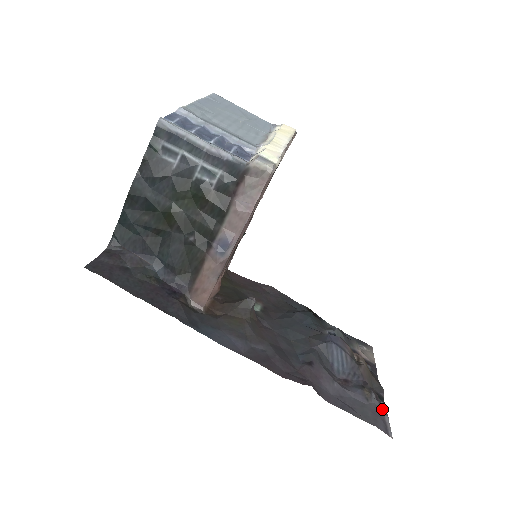
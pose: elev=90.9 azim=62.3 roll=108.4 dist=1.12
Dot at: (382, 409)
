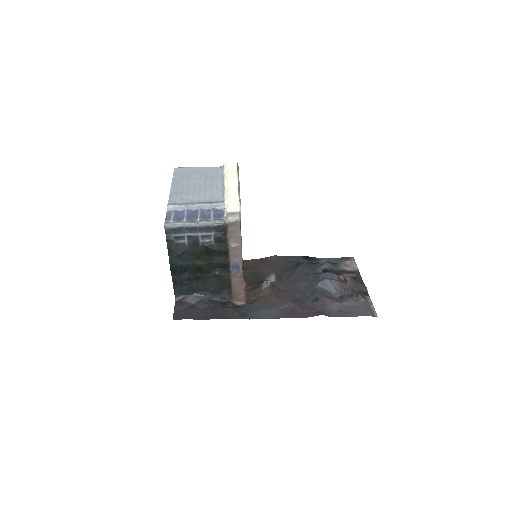
Dot at: (368, 302)
